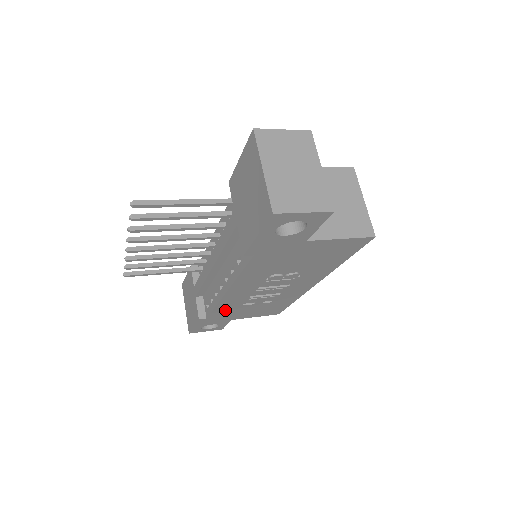
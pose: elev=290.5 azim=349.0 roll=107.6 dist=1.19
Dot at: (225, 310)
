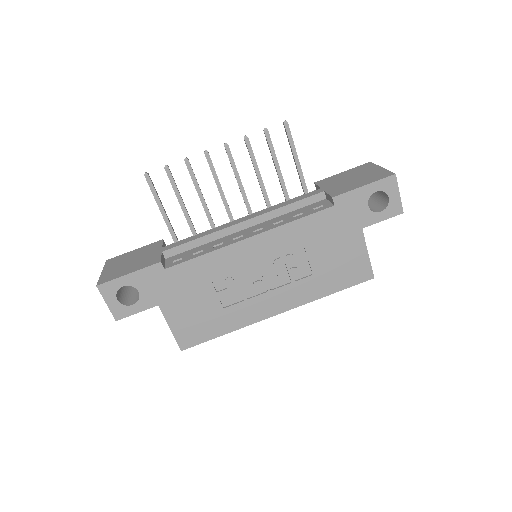
Dot at: (194, 273)
